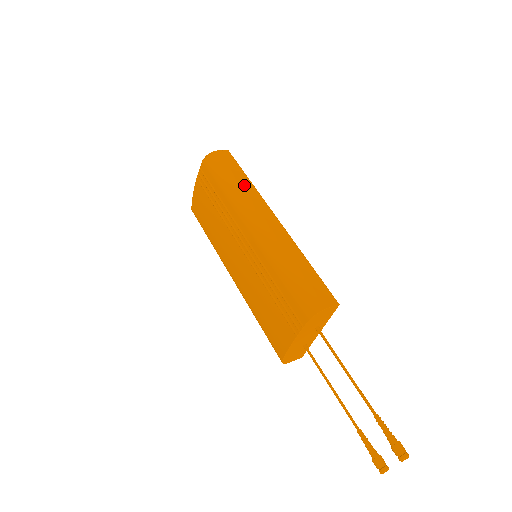
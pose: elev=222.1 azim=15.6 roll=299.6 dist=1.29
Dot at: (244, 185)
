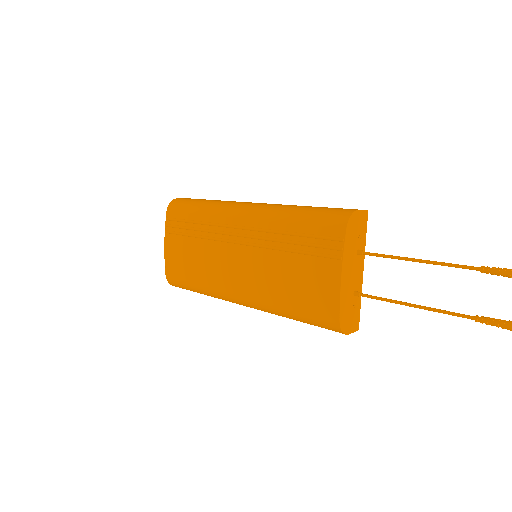
Dot at: (217, 200)
